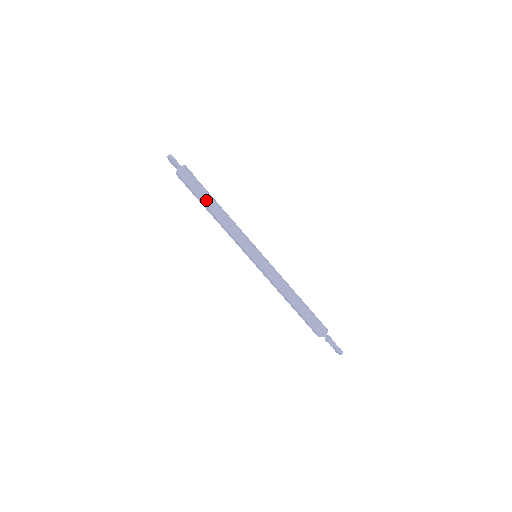
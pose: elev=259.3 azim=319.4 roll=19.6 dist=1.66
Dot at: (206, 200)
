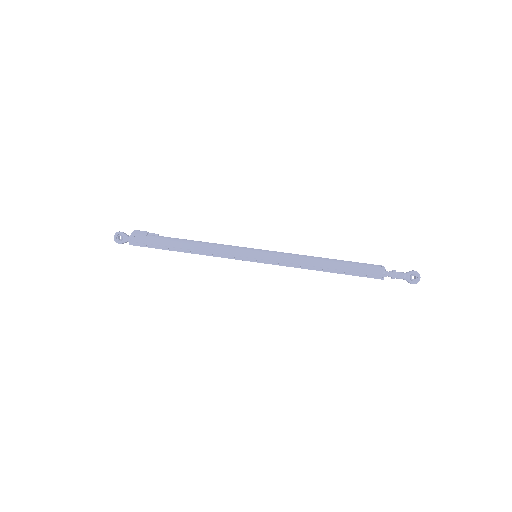
Dot at: (174, 238)
